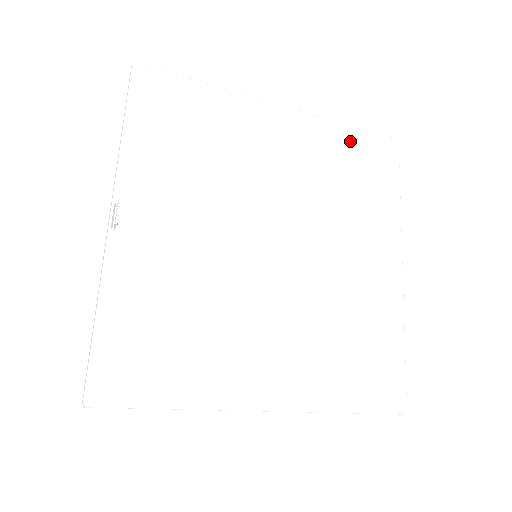
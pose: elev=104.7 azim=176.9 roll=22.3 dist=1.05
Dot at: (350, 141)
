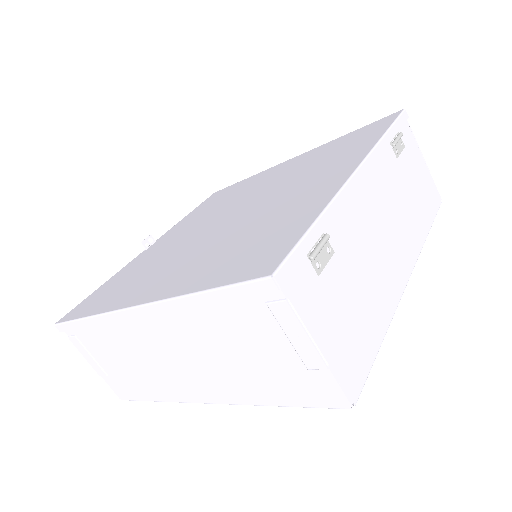
Dot at: (343, 139)
